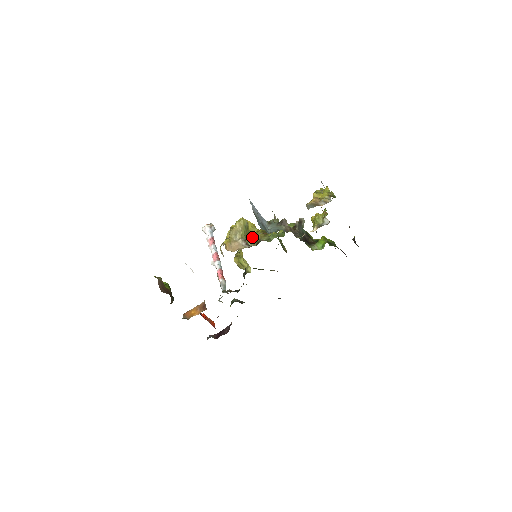
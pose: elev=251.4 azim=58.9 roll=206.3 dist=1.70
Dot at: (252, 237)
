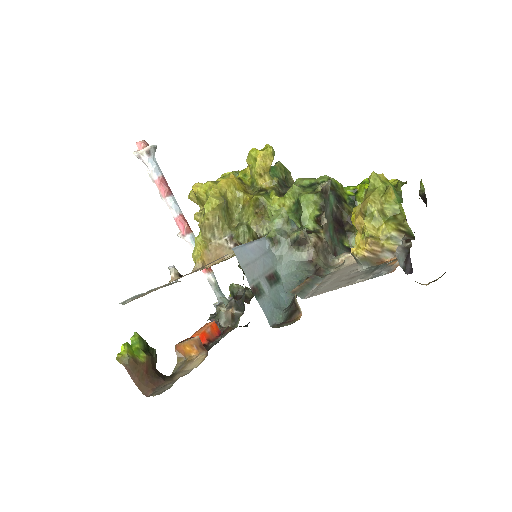
Dot at: (241, 228)
